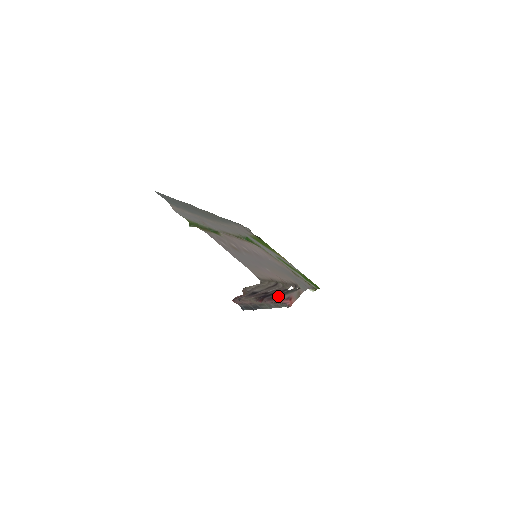
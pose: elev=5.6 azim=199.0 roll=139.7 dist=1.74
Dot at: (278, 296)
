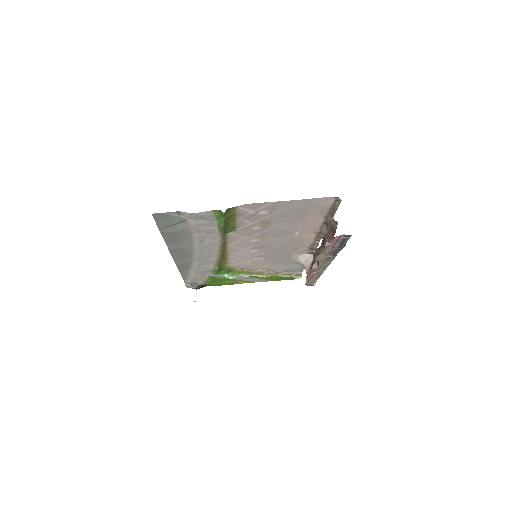
Dot at: occluded
